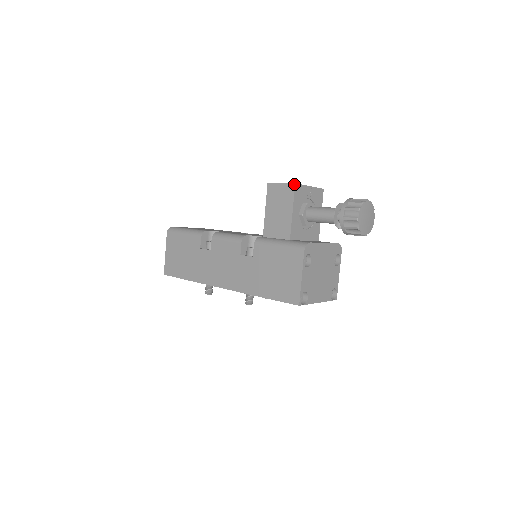
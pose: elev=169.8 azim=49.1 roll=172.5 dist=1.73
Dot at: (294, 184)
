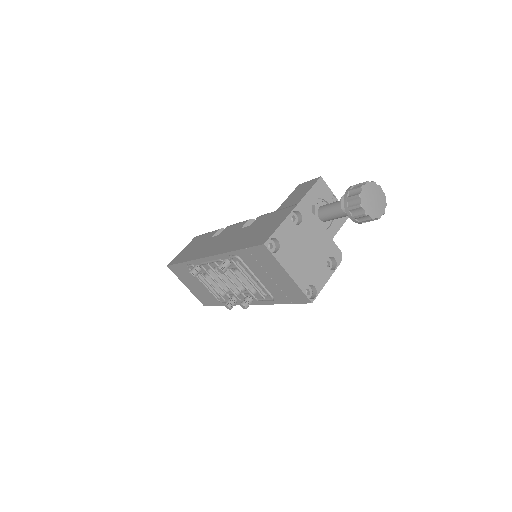
Dot at: (320, 177)
